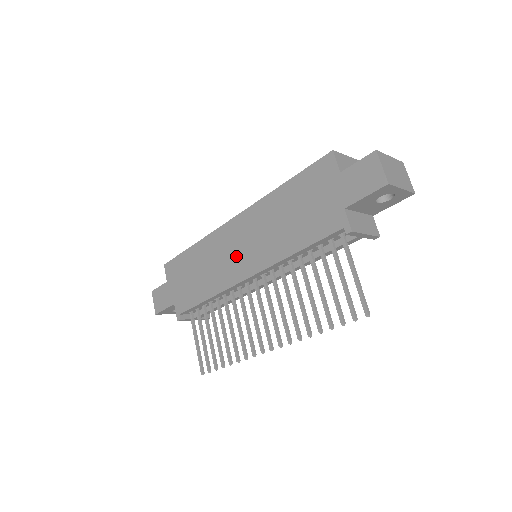
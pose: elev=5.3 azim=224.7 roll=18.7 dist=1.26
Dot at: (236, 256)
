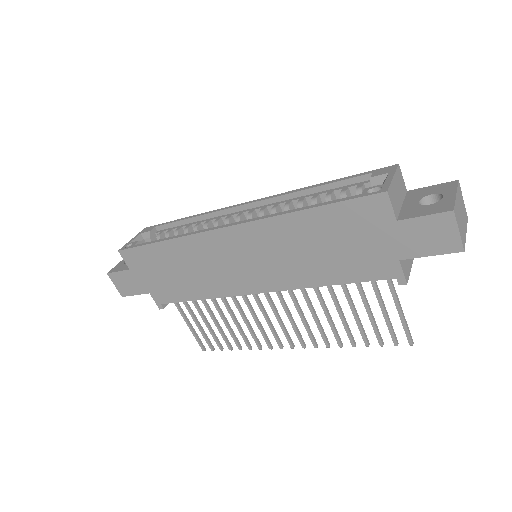
Dot at: (238, 269)
